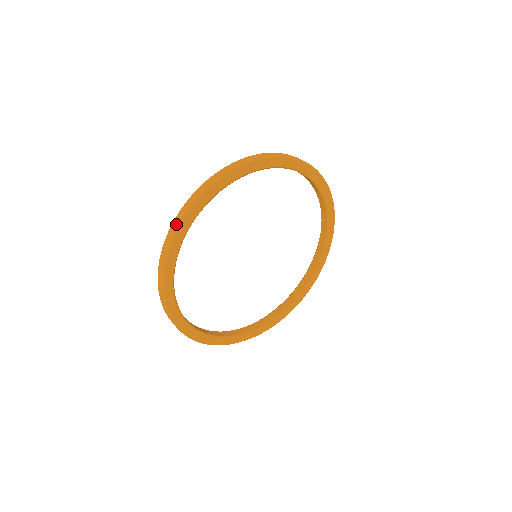
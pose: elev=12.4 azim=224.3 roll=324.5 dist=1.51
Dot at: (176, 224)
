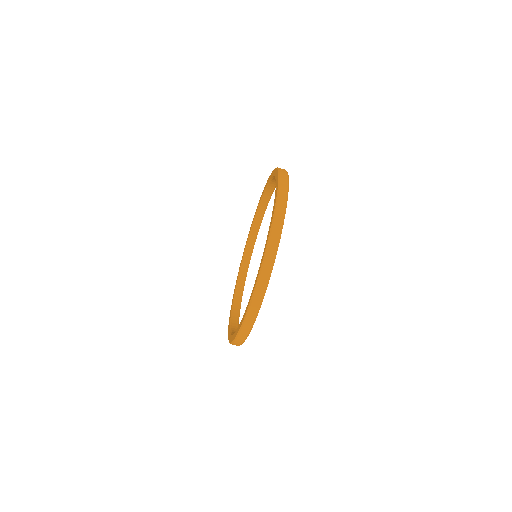
Dot at: (251, 321)
